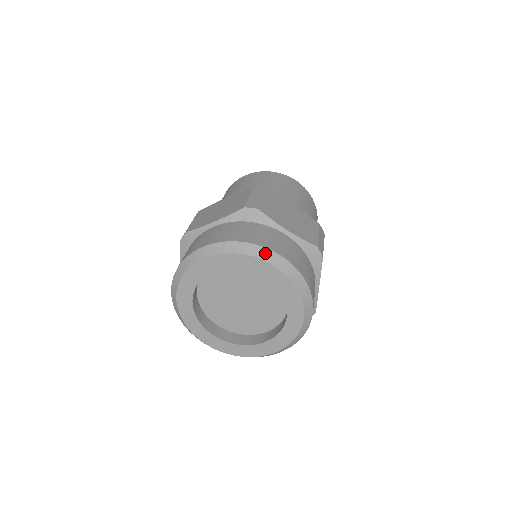
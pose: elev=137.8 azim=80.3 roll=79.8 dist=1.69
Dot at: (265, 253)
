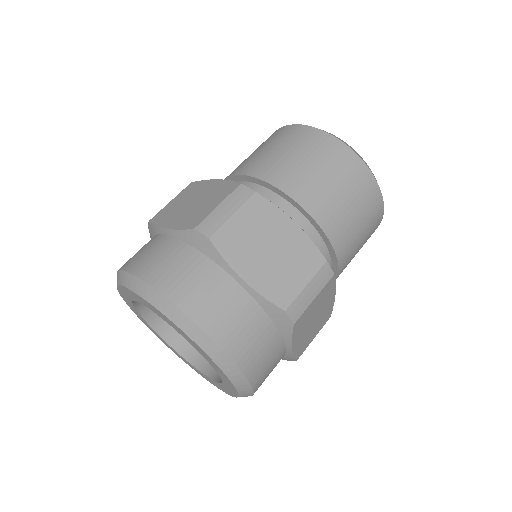
Dot at: (180, 318)
